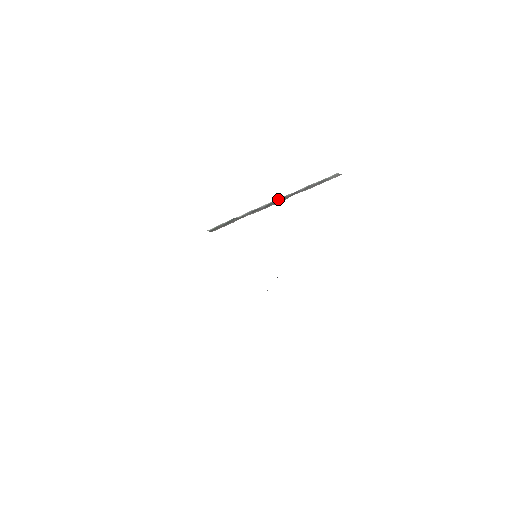
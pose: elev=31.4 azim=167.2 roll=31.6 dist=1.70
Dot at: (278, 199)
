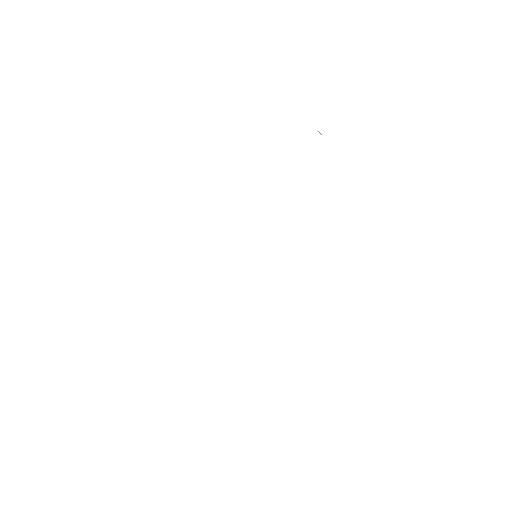
Dot at: occluded
